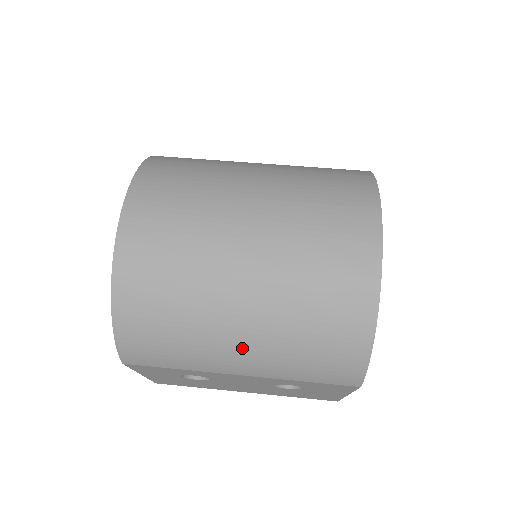
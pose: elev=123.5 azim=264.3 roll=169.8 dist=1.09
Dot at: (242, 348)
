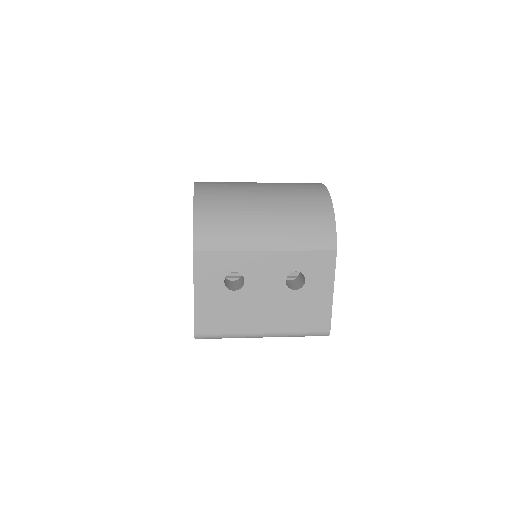
Dot at: (267, 224)
